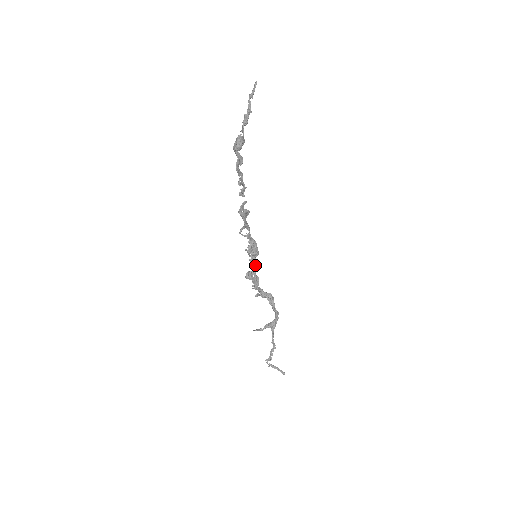
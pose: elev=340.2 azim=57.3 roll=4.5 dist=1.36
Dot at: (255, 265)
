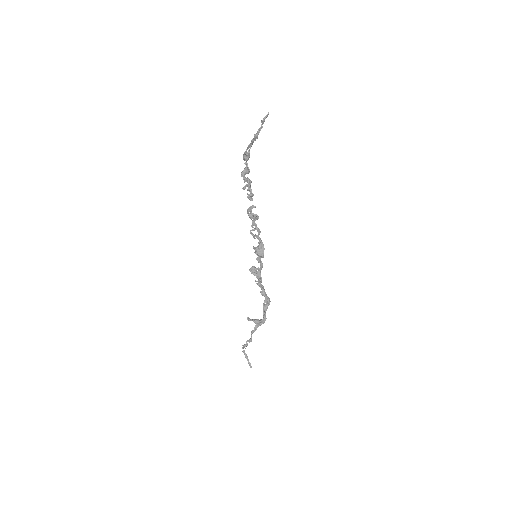
Dot at: (260, 265)
